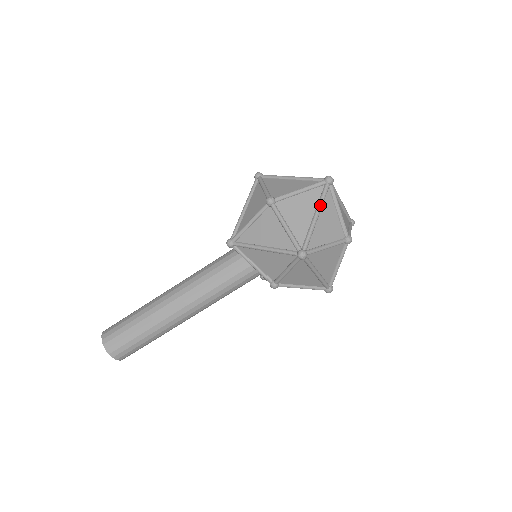
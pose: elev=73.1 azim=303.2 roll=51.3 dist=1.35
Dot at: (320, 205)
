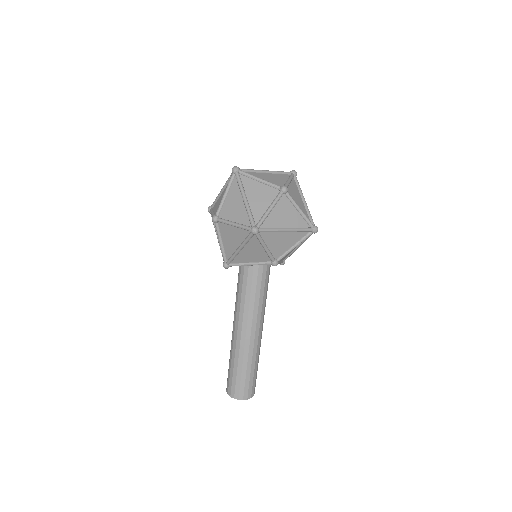
Dot at: (241, 190)
